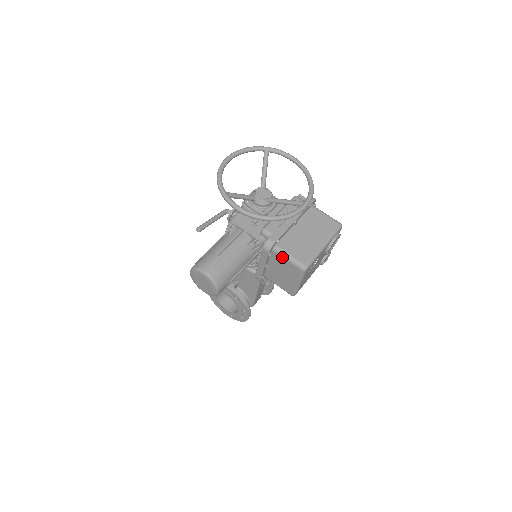
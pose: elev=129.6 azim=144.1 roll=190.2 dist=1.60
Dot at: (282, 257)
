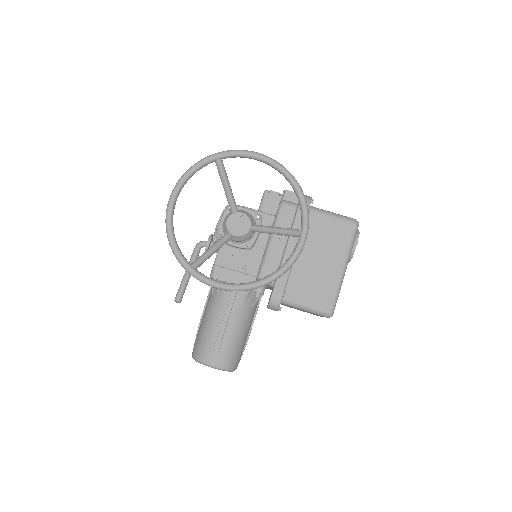
Dot at: (296, 308)
